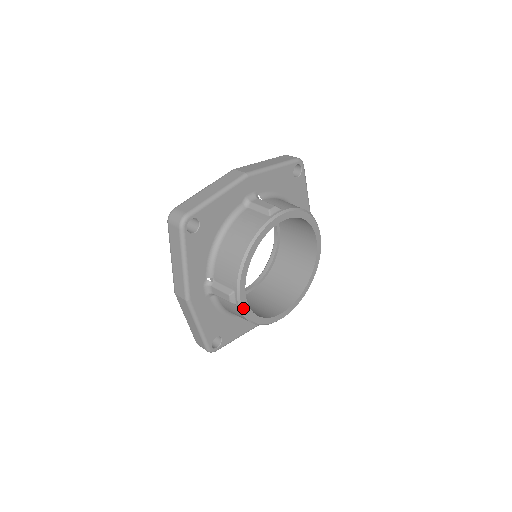
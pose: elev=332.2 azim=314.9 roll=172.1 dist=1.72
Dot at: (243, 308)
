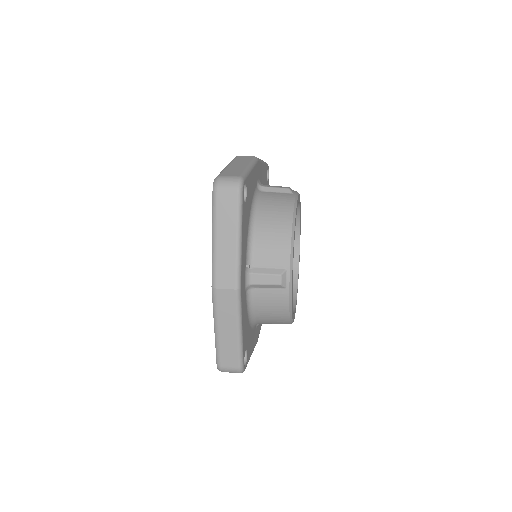
Dot at: (291, 291)
